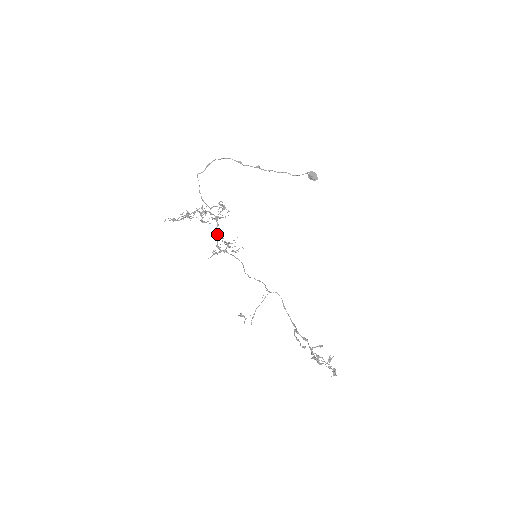
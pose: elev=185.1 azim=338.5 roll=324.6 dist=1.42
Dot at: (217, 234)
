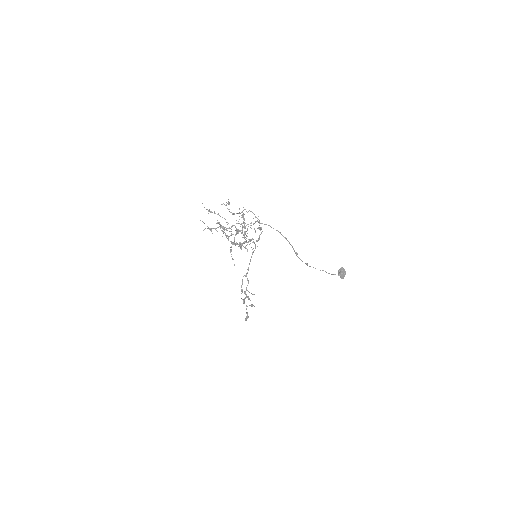
Dot at: (238, 244)
